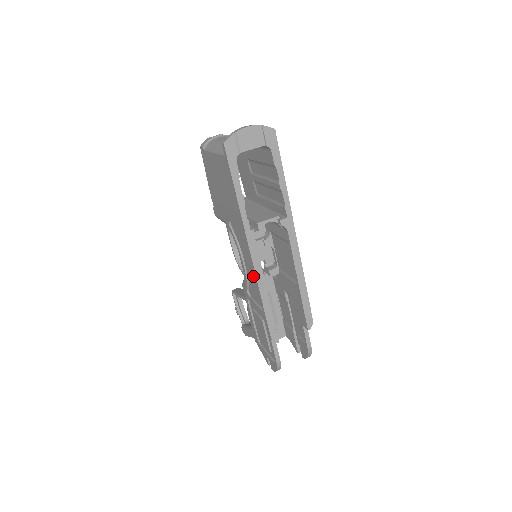
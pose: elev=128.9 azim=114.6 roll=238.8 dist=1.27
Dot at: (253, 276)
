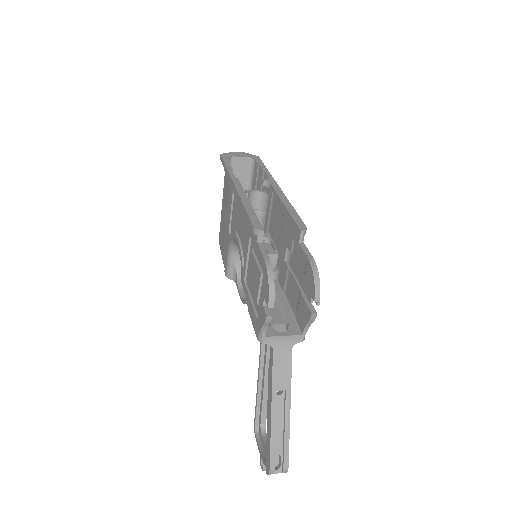
Dot at: (242, 222)
